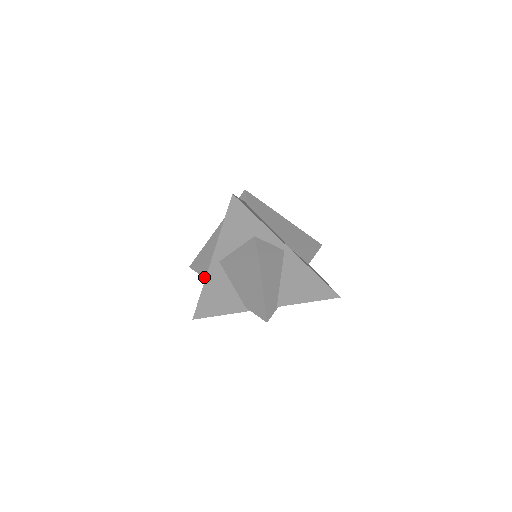
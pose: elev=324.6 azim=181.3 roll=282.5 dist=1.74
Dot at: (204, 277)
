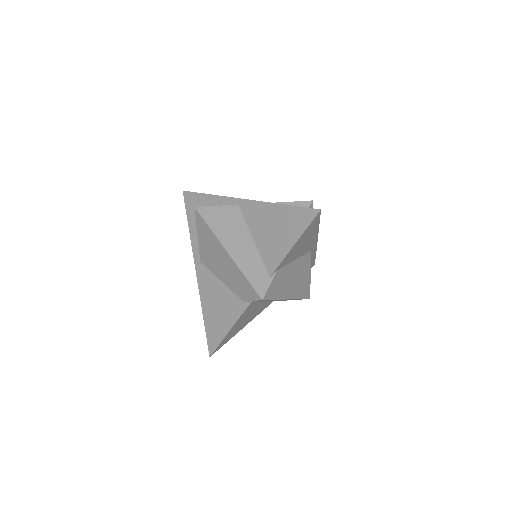
Dot at: occluded
